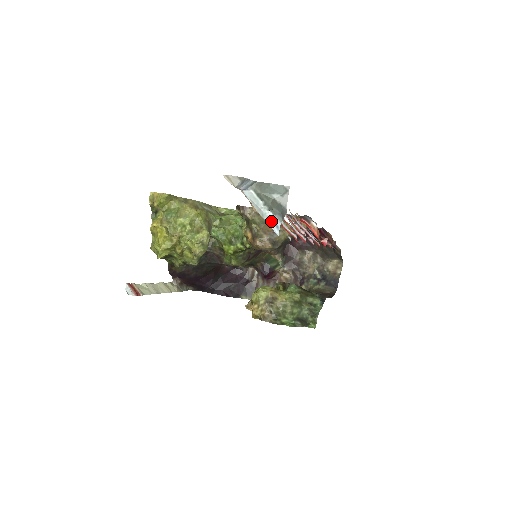
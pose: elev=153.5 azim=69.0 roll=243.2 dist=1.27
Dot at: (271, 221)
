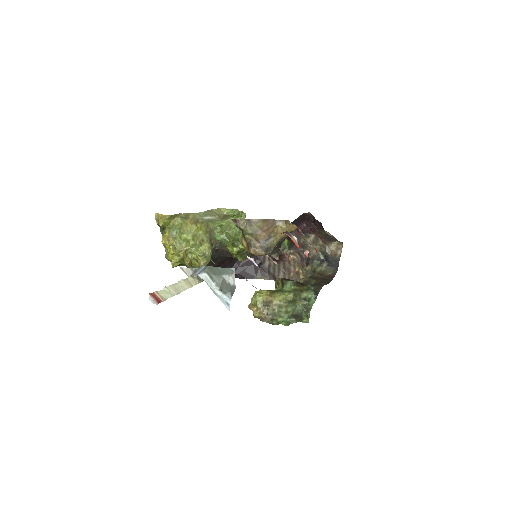
Dot at: (222, 299)
